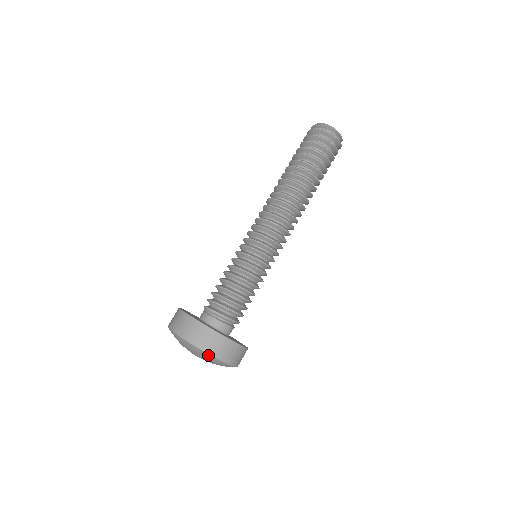
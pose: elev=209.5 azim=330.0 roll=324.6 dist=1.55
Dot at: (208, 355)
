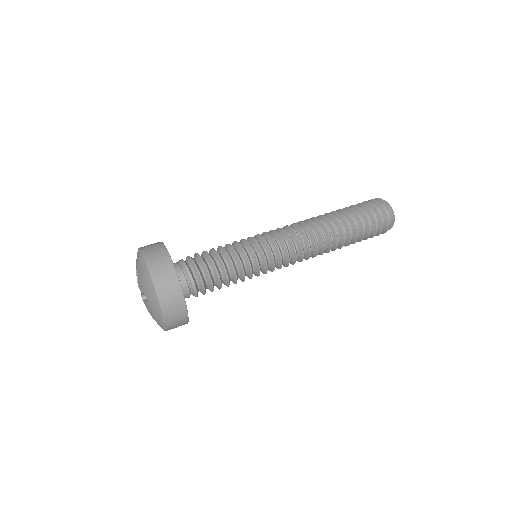
Dot at: (164, 328)
